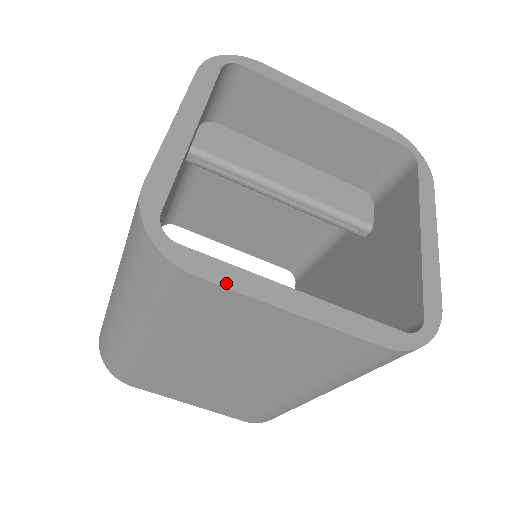
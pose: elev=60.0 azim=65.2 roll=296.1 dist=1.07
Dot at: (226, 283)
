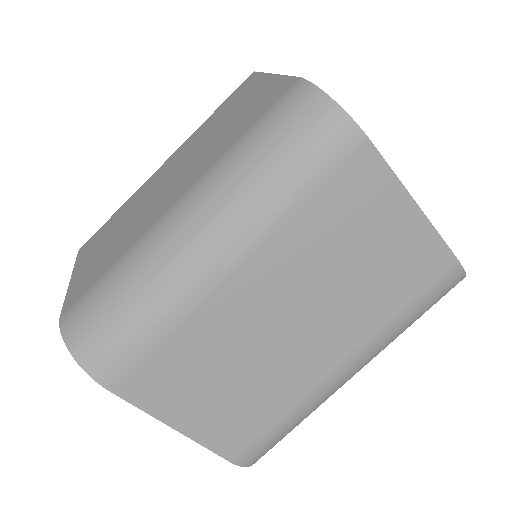
Dot at: (383, 159)
